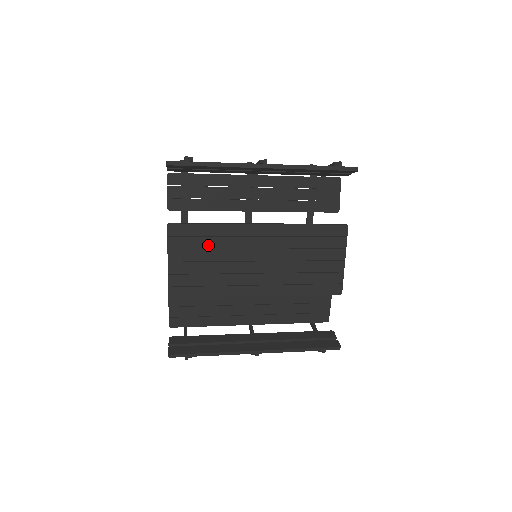
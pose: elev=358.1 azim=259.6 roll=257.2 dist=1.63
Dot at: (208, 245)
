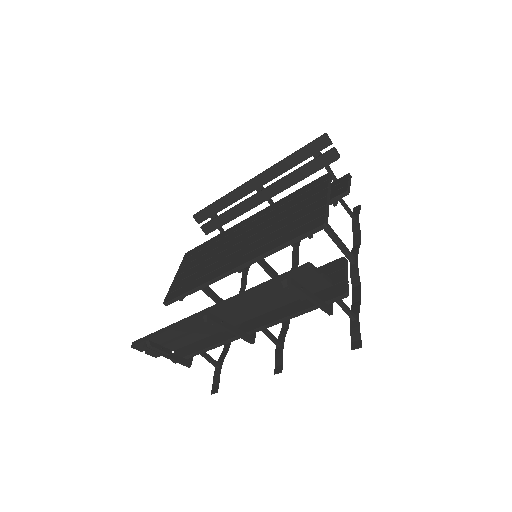
Dot at: (206, 252)
